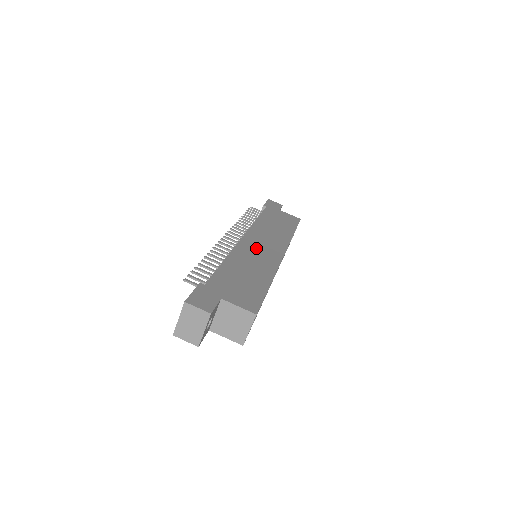
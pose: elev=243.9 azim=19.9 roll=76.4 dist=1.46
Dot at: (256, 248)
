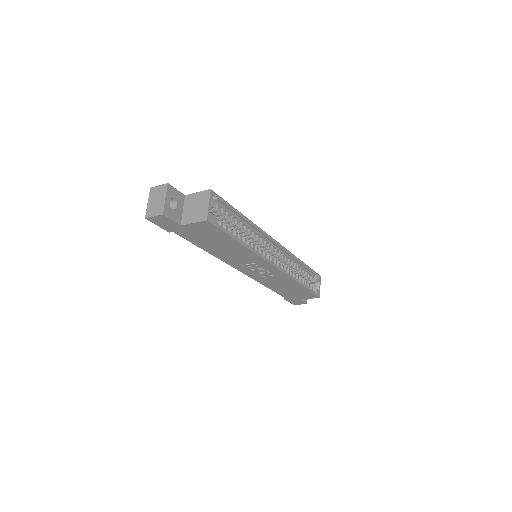
Dot at: occluded
